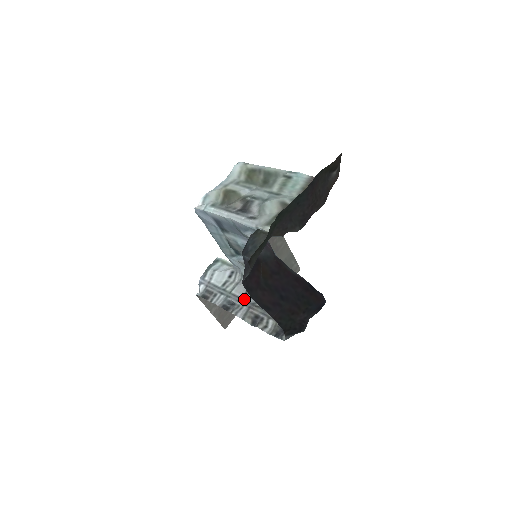
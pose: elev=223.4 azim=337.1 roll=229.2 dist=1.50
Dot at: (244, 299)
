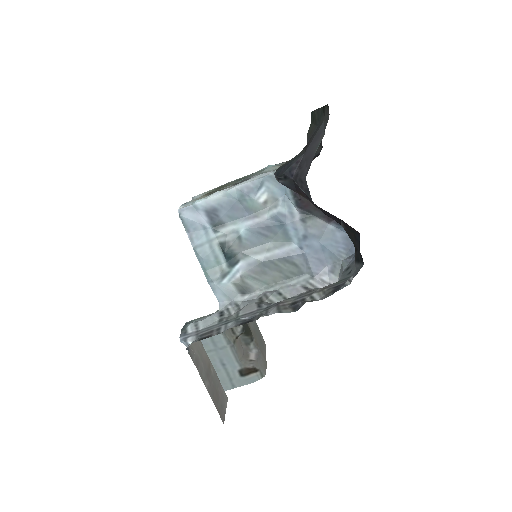
Dot at: (262, 308)
